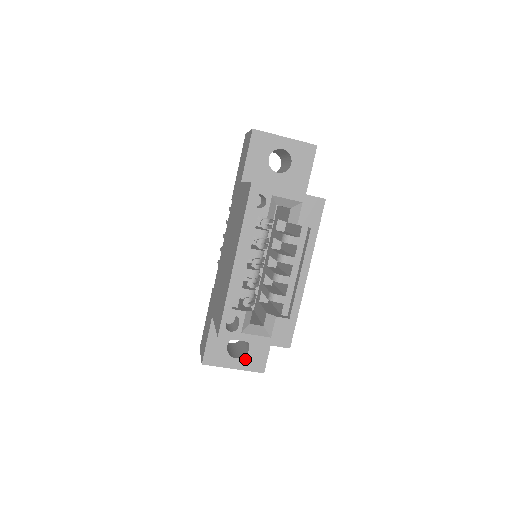
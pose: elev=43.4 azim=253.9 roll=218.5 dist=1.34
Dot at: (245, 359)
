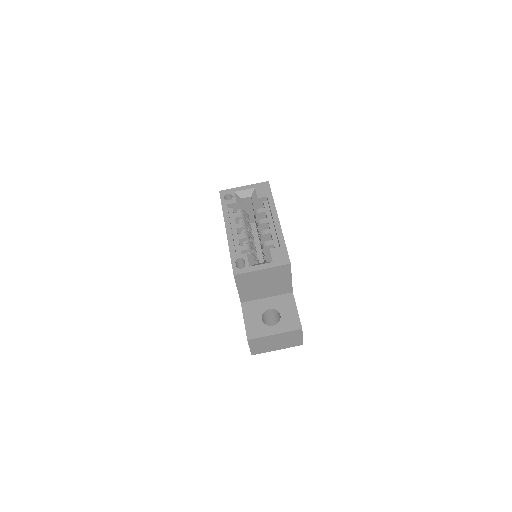
Dot at: (281, 324)
